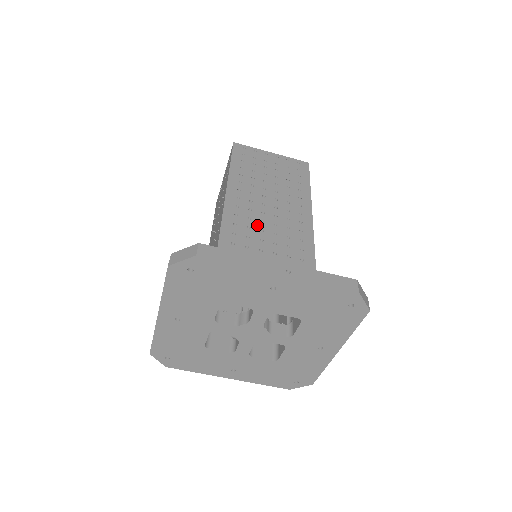
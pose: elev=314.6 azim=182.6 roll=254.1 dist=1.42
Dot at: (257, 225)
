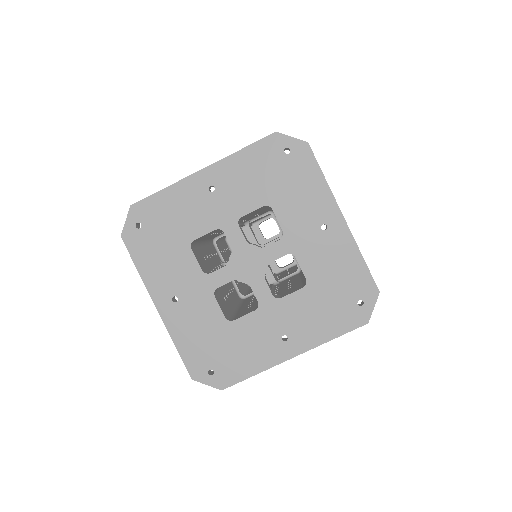
Dot at: occluded
